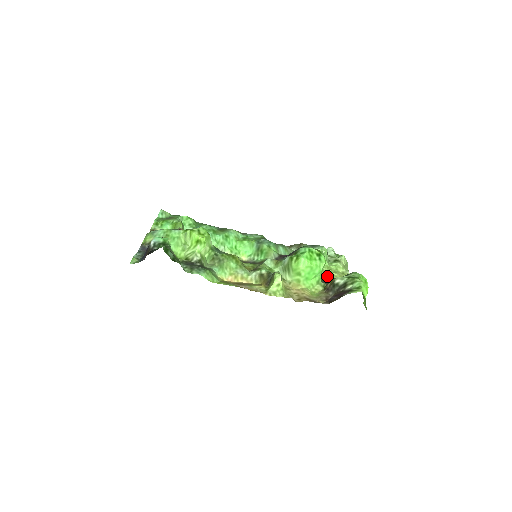
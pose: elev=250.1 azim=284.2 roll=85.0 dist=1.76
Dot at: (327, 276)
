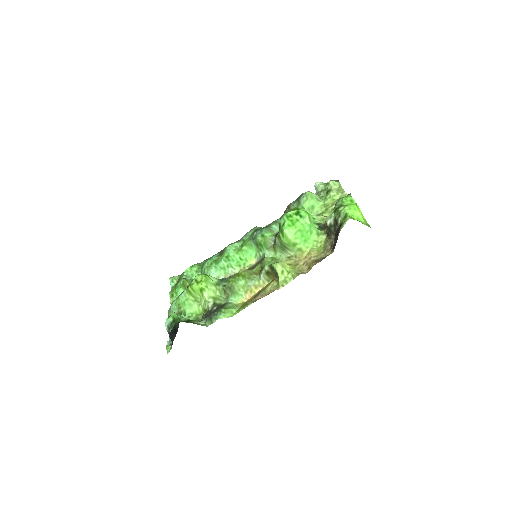
Dot at: (328, 215)
